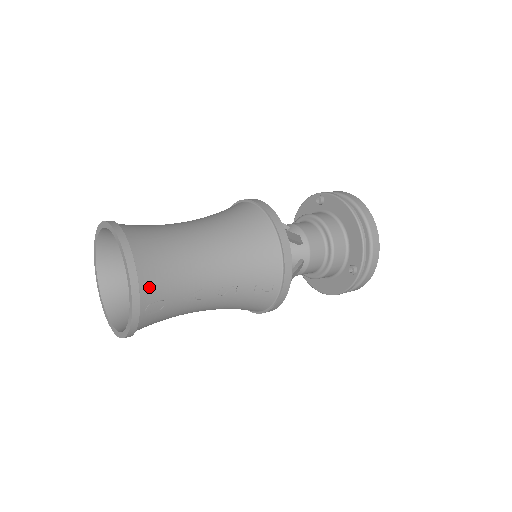
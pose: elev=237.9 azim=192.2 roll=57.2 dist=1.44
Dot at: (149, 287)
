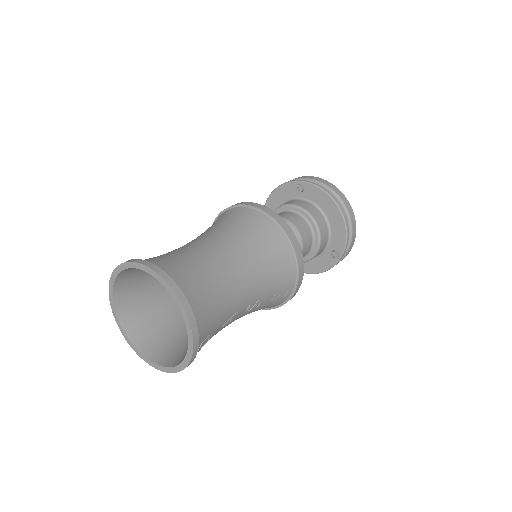
Dot at: (203, 328)
